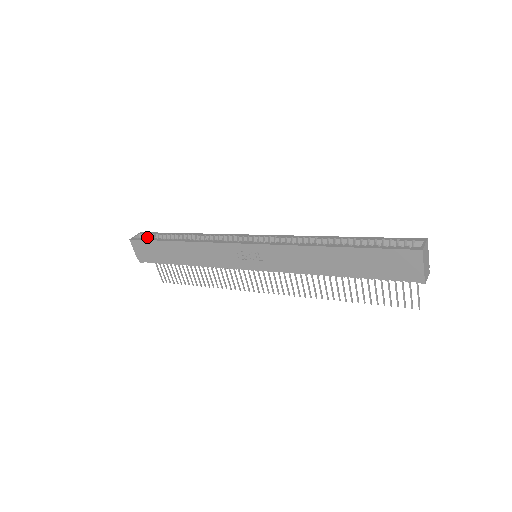
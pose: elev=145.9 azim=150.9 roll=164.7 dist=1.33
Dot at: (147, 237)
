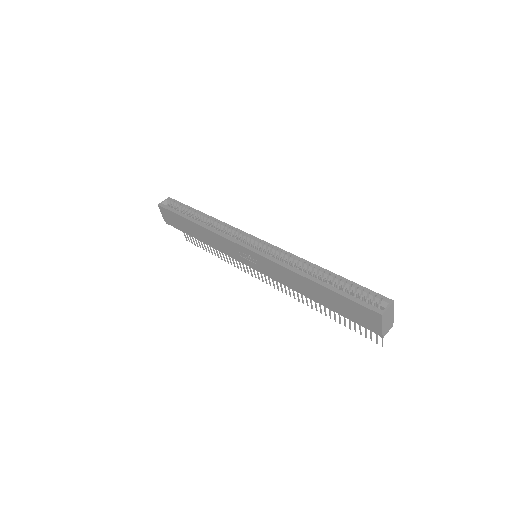
Dot at: (173, 204)
